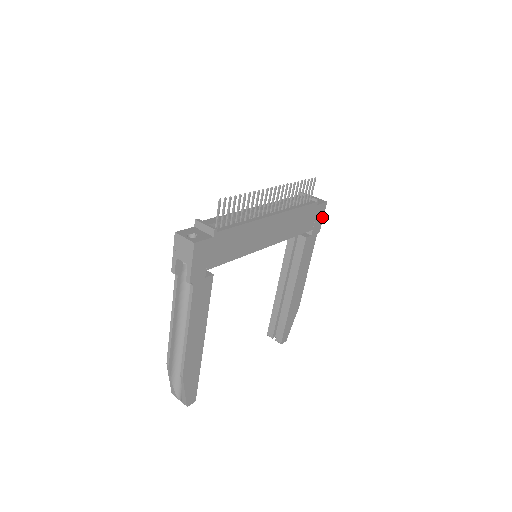
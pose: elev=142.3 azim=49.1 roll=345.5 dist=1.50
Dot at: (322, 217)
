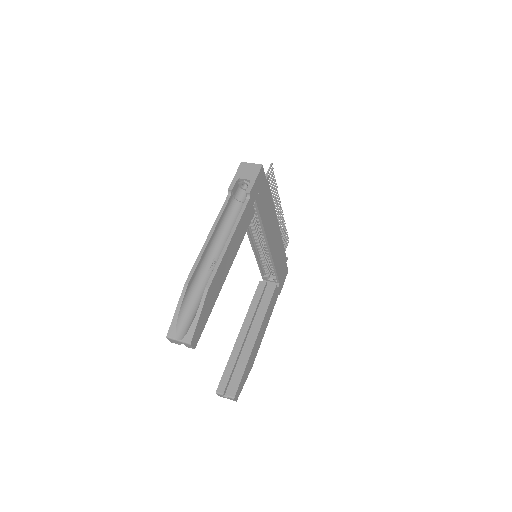
Dot at: (284, 281)
